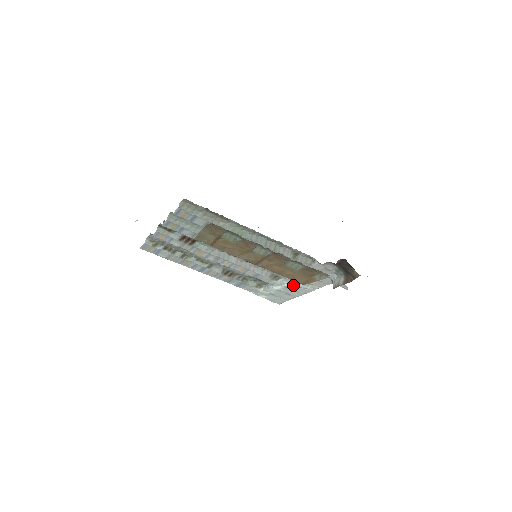
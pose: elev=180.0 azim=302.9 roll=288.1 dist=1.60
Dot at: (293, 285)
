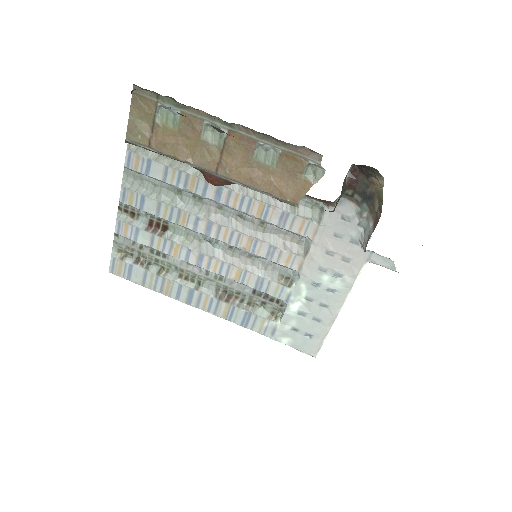
Dot at: (315, 289)
